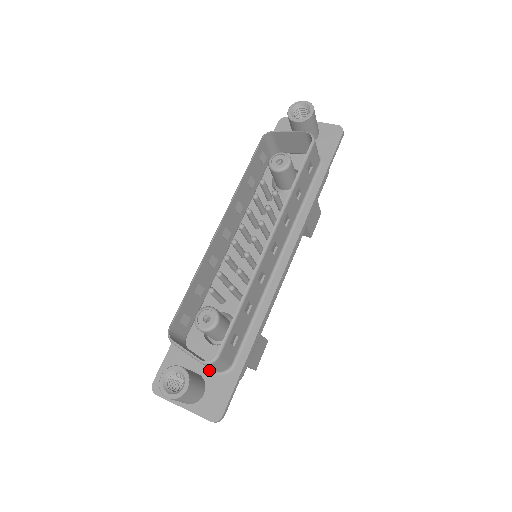
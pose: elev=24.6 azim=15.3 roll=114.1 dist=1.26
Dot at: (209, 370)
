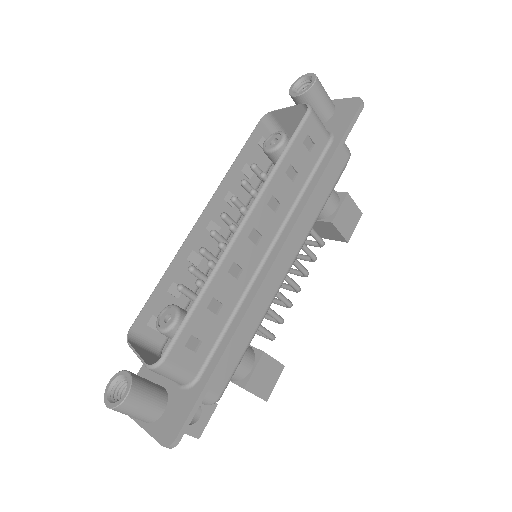
Dot at: (175, 384)
